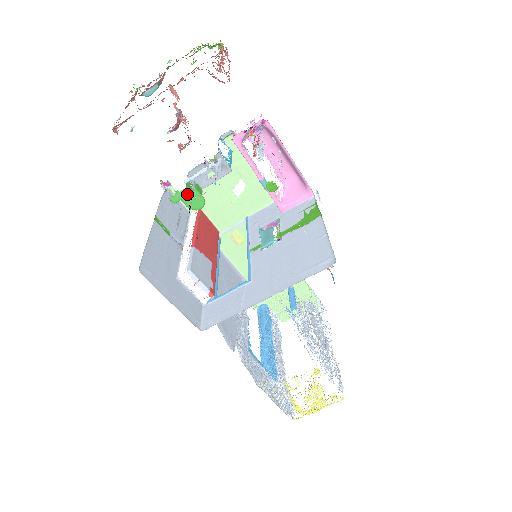
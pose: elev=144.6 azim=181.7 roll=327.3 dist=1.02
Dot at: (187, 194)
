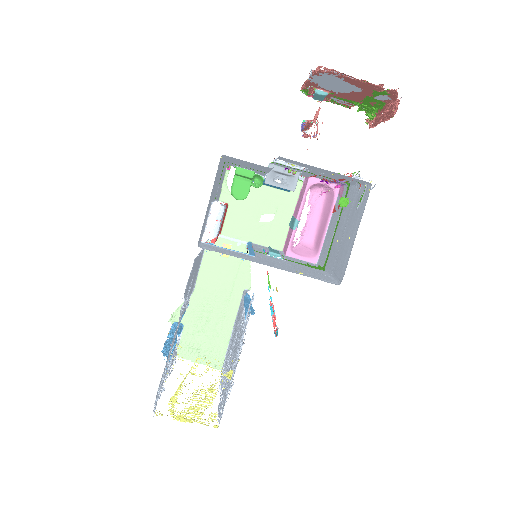
Dot at: (251, 176)
